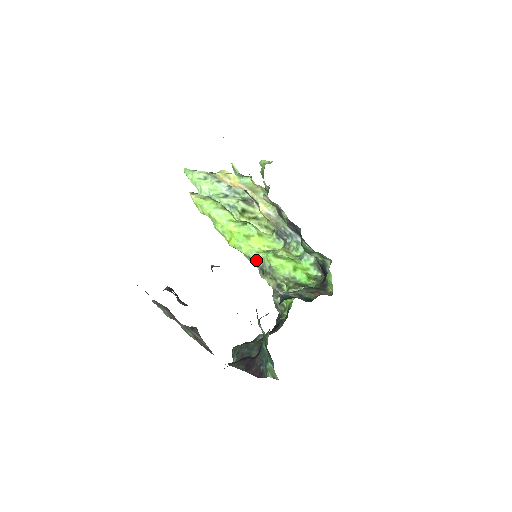
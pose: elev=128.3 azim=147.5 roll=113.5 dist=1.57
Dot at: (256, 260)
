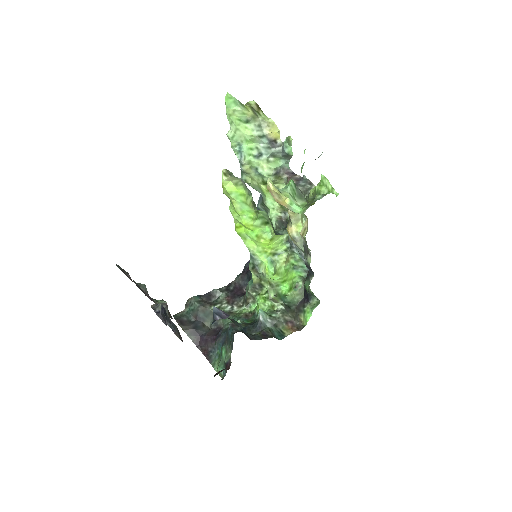
Dot at: (254, 257)
